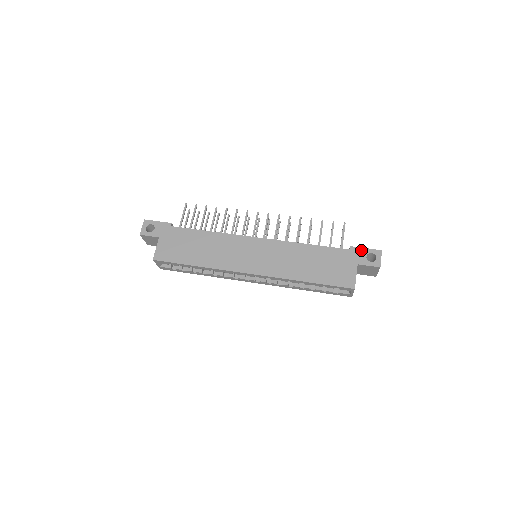
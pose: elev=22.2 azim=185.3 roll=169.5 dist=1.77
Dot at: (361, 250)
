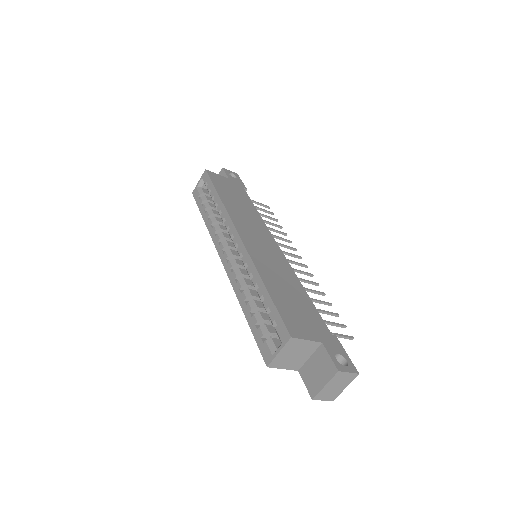
Dot at: (341, 348)
